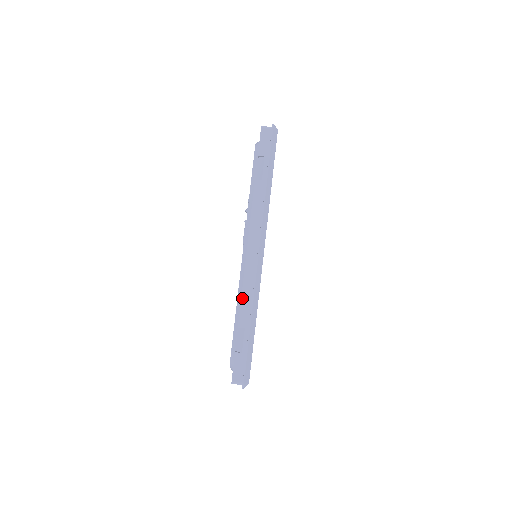
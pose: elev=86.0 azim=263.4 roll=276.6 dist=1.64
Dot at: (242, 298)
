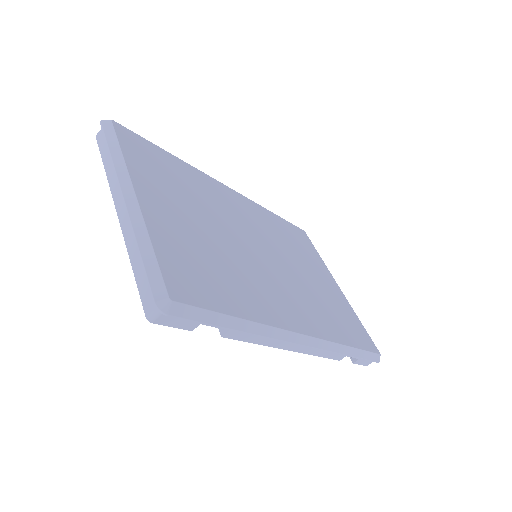
Dot at: (323, 357)
